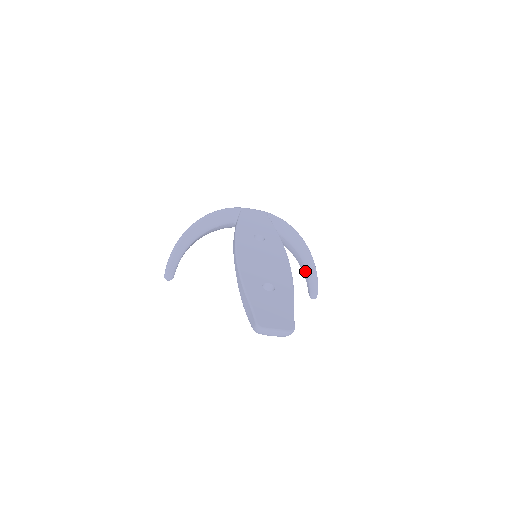
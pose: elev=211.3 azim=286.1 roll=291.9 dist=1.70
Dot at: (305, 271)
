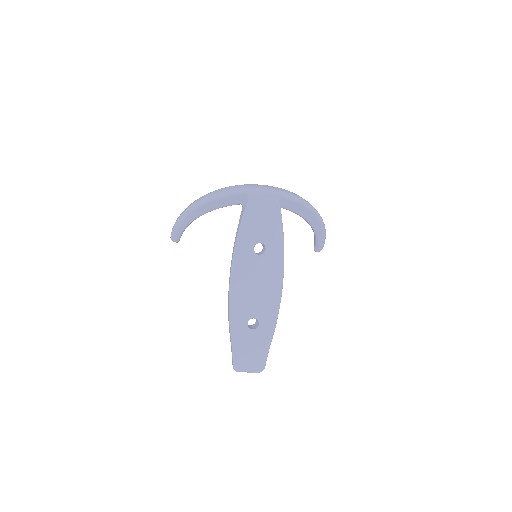
Dot at: (314, 234)
